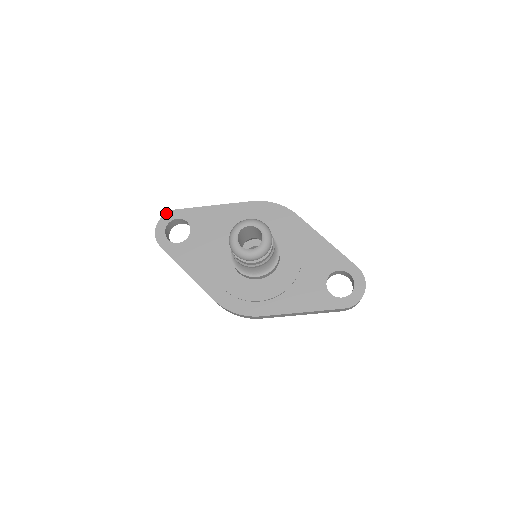
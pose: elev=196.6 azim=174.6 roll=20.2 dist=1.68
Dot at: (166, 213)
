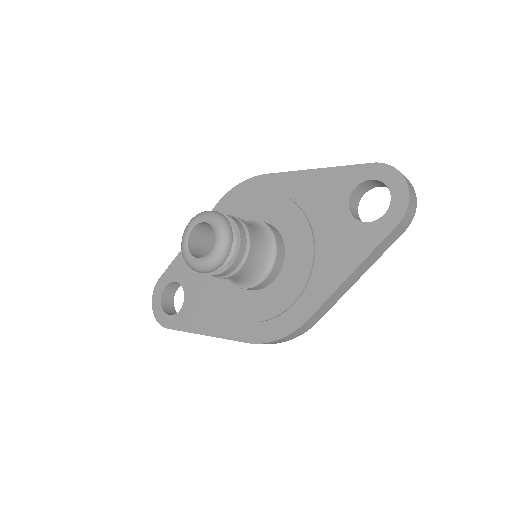
Dot at: (153, 290)
